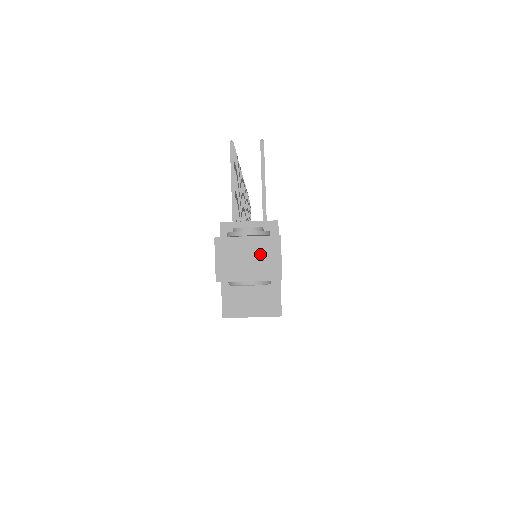
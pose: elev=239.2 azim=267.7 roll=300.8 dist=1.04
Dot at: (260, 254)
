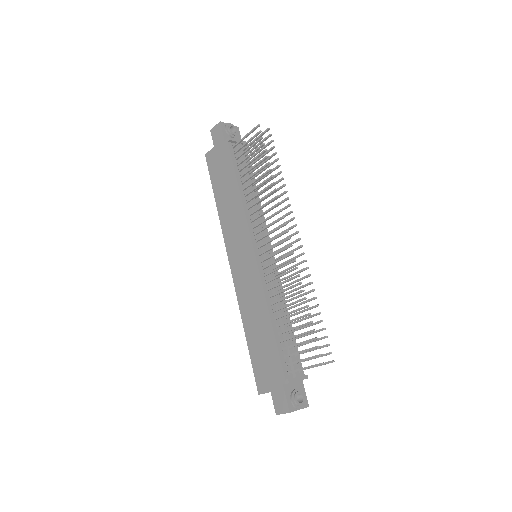
Dot at: occluded
